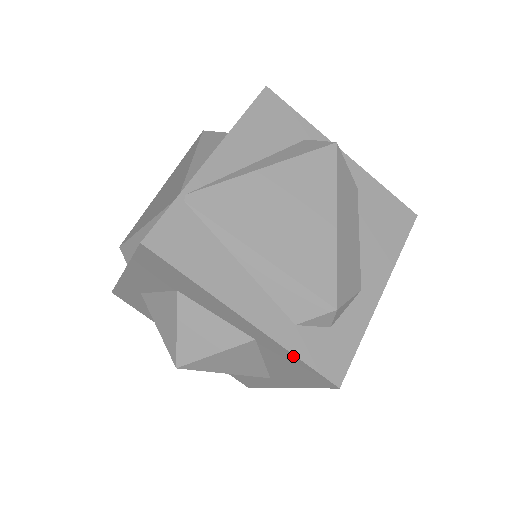
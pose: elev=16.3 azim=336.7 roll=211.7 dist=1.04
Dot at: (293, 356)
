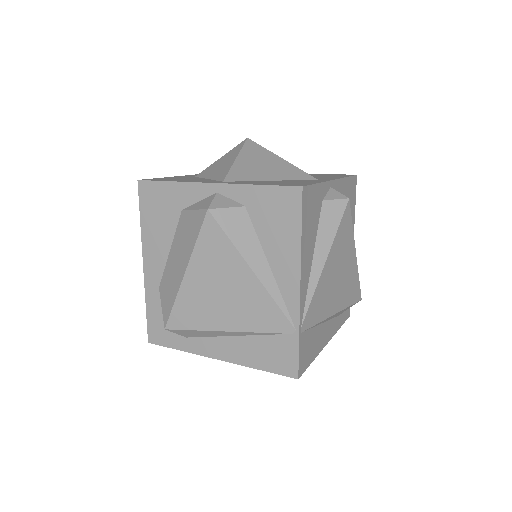
Dot at: (338, 328)
